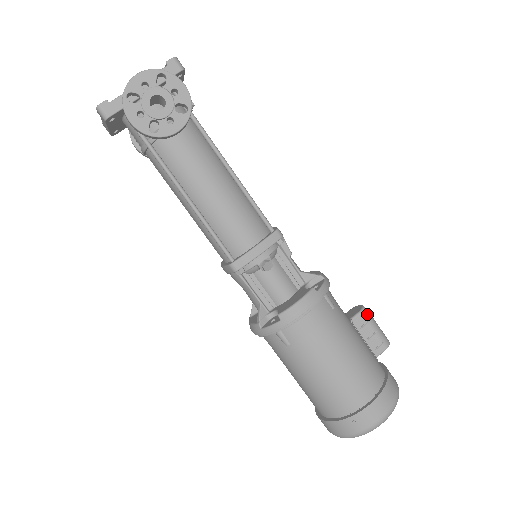
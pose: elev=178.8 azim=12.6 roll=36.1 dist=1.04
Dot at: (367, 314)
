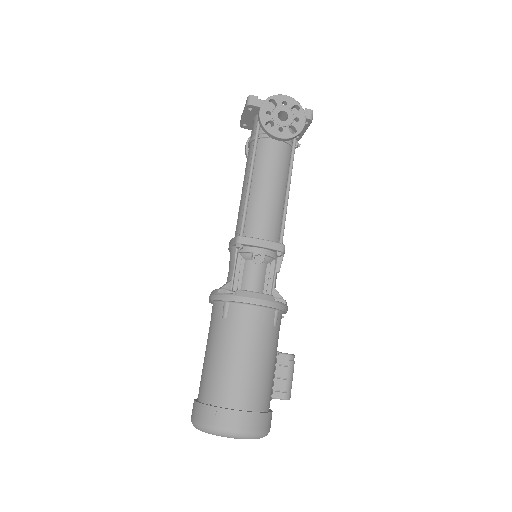
Dot at: (292, 361)
